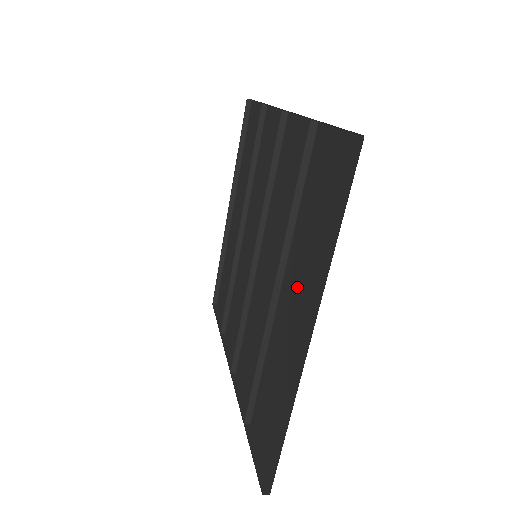
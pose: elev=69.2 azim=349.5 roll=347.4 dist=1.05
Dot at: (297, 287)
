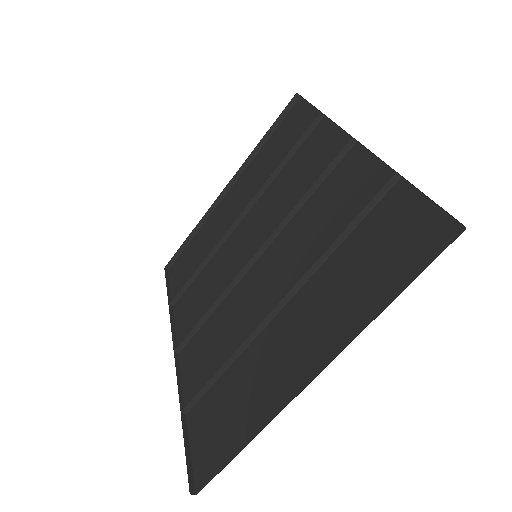
Dot at: (311, 317)
